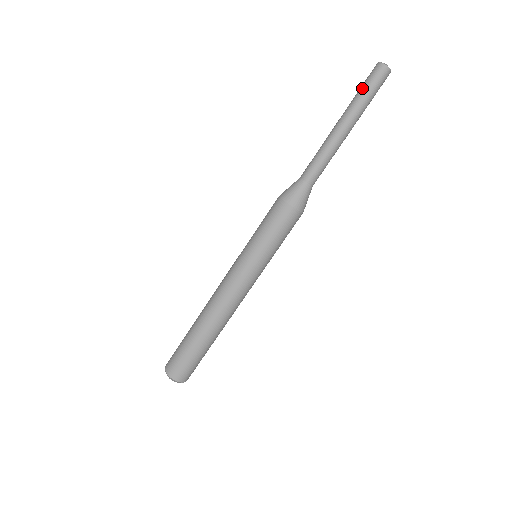
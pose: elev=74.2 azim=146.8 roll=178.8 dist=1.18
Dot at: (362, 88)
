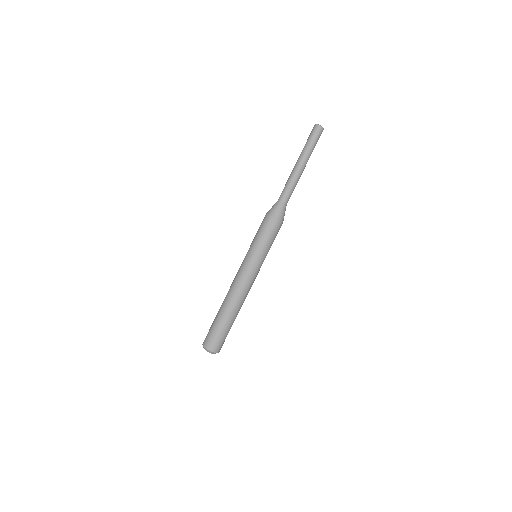
Dot at: (308, 141)
